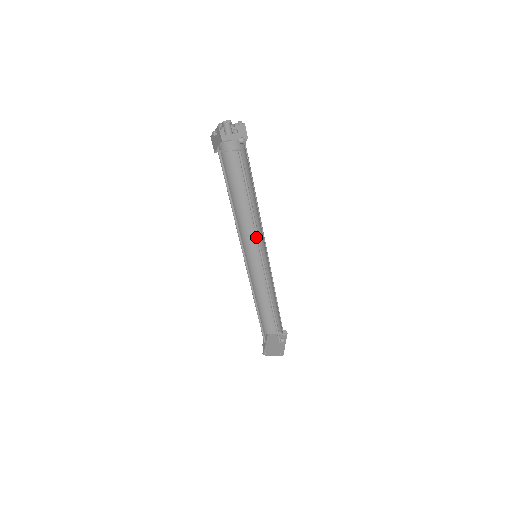
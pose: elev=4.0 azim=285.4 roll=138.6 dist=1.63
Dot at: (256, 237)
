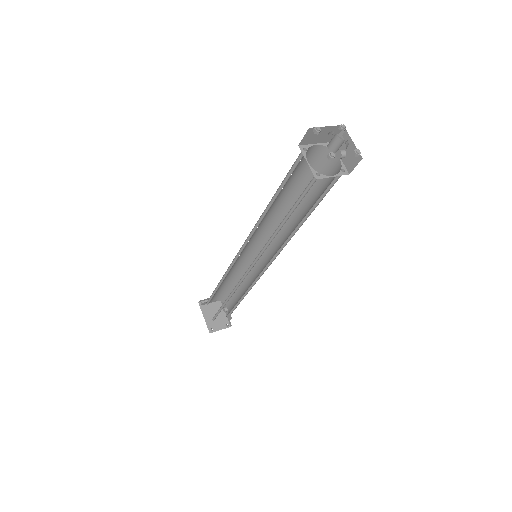
Dot at: (282, 246)
